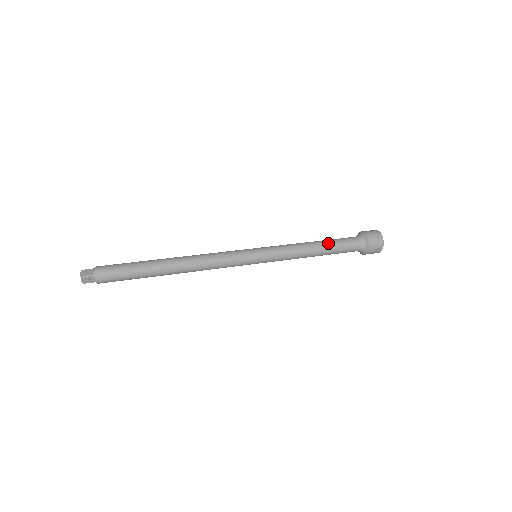
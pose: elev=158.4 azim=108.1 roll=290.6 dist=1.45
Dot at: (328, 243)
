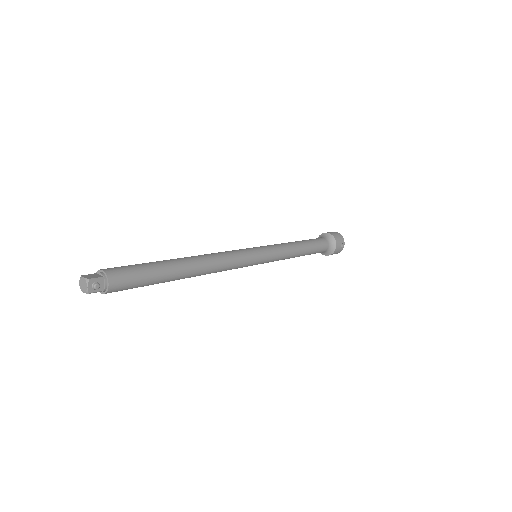
Dot at: (307, 241)
